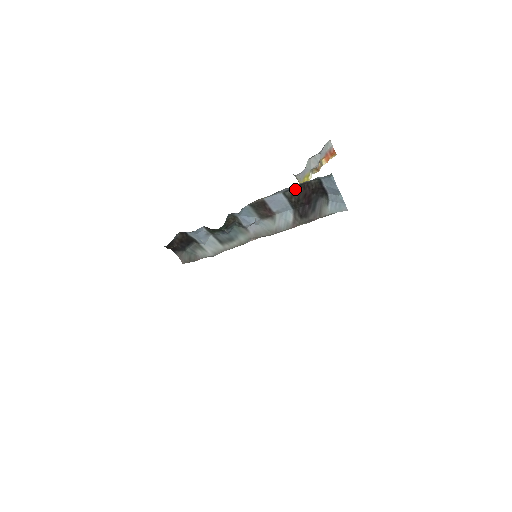
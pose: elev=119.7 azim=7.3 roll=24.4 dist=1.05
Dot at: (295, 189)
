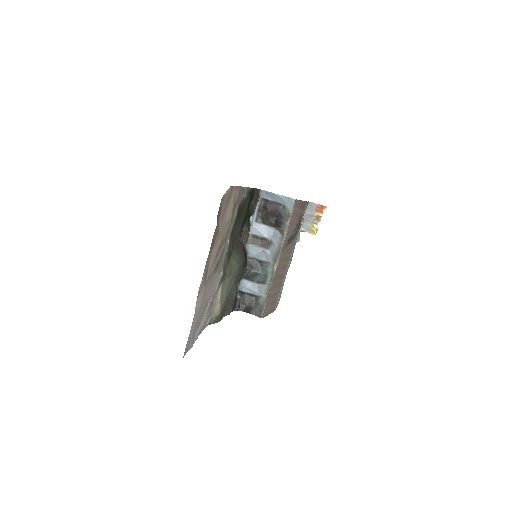
Dot at: (261, 216)
